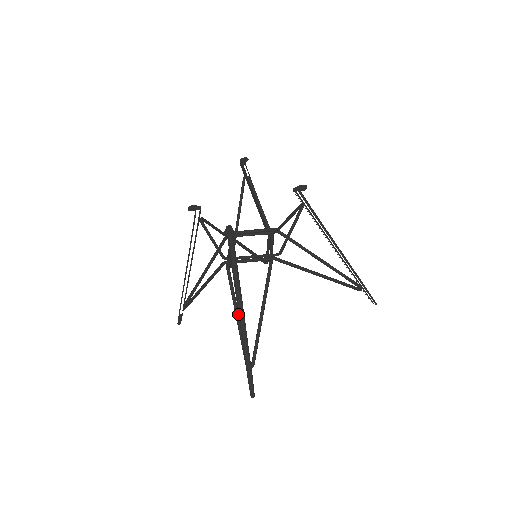
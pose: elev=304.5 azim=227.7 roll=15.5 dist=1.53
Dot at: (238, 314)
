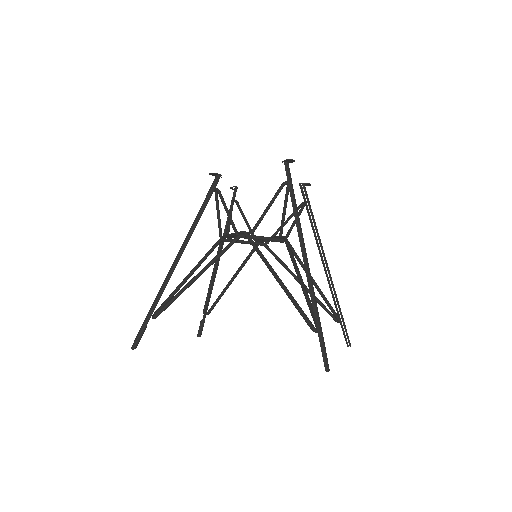
Dot at: (179, 253)
